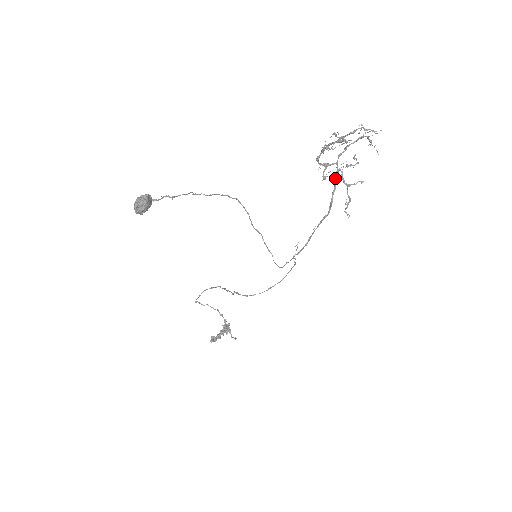
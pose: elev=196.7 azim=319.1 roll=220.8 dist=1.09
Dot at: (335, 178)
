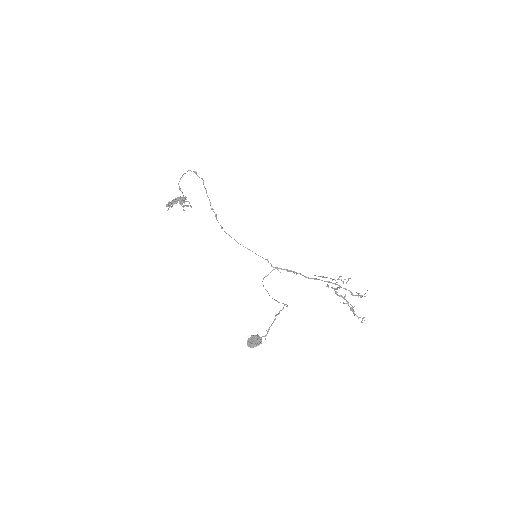
Dot at: (332, 283)
